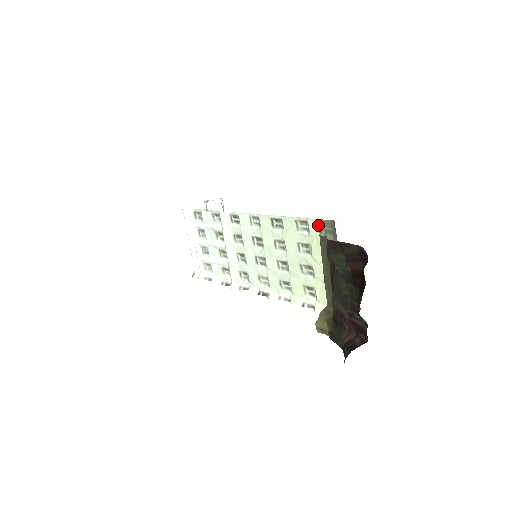
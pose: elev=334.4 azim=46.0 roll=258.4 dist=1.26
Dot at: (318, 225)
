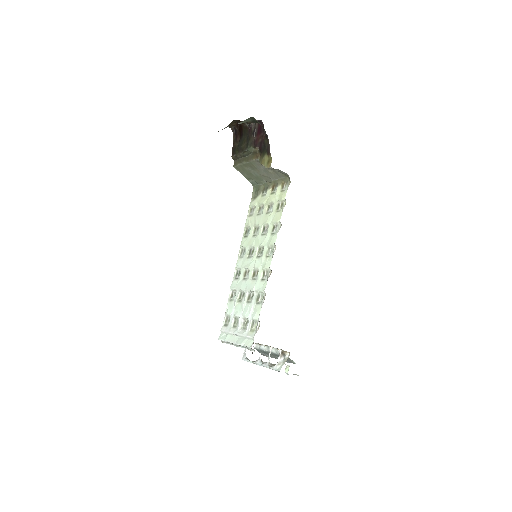
Dot at: (253, 199)
